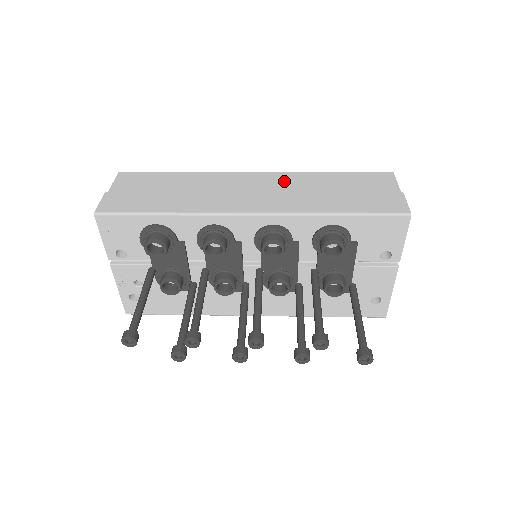
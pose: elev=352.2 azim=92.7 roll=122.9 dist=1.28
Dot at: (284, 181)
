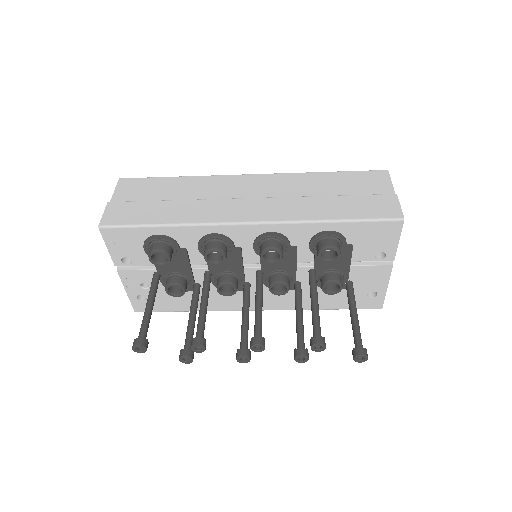
Dot at: (281, 184)
